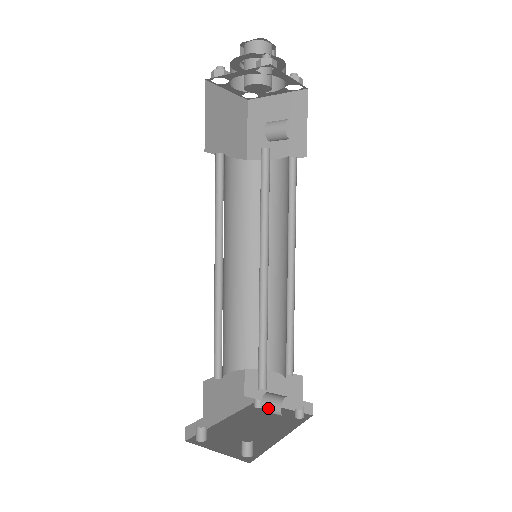
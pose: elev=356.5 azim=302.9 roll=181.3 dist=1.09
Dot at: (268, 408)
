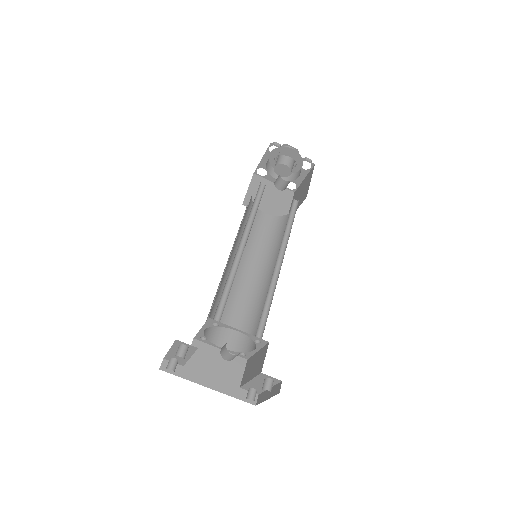
Dot at: (222, 349)
